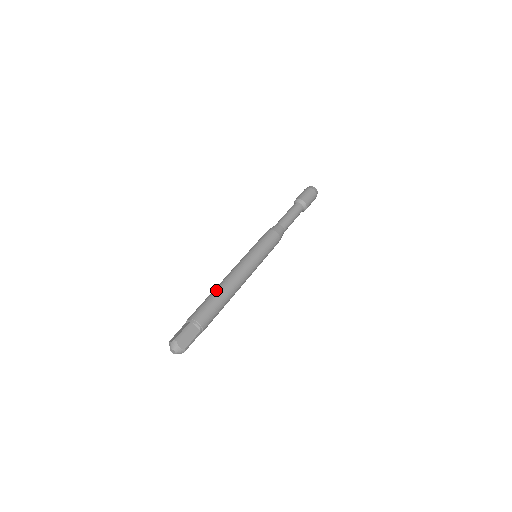
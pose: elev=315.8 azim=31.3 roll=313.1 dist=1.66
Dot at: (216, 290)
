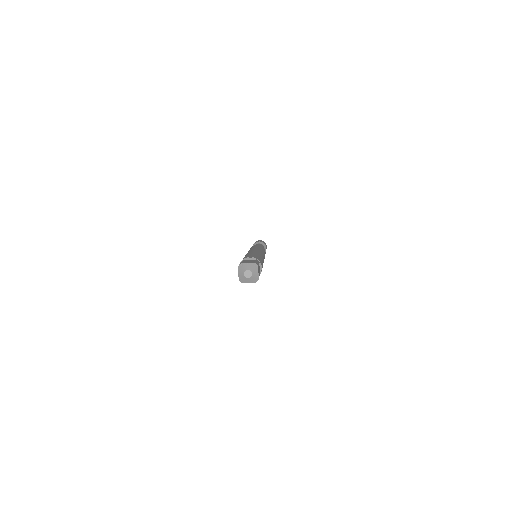
Dot at: occluded
